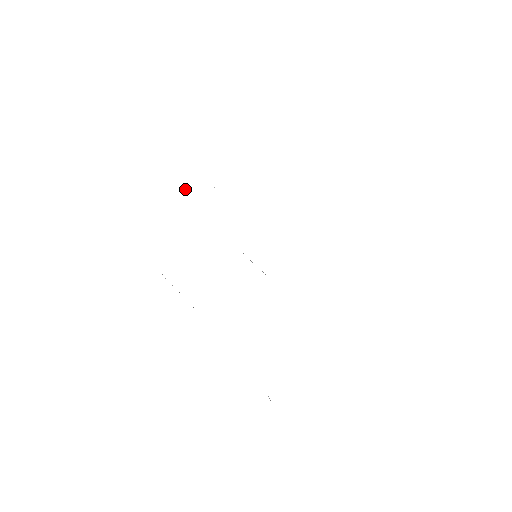
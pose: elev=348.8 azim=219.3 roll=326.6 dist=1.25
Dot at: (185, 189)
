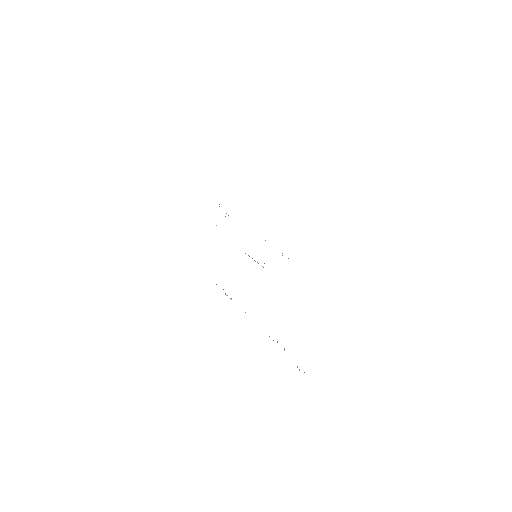
Dot at: (216, 225)
